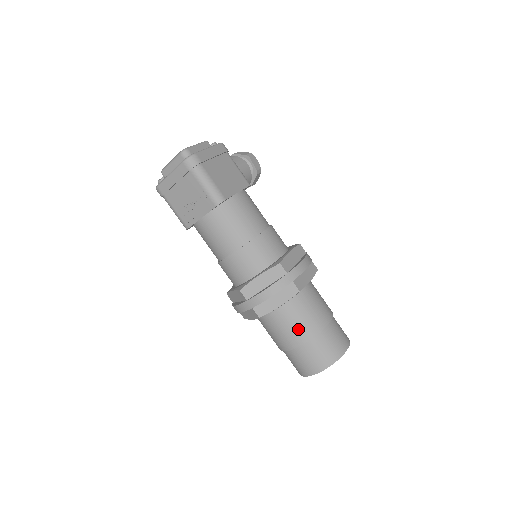
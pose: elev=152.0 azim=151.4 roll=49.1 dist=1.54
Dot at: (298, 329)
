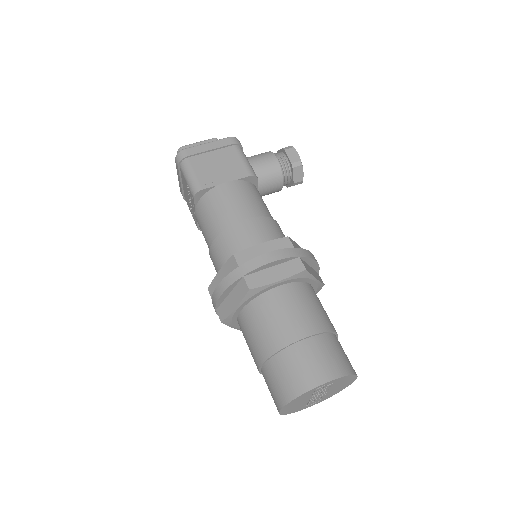
Dot at: (257, 342)
